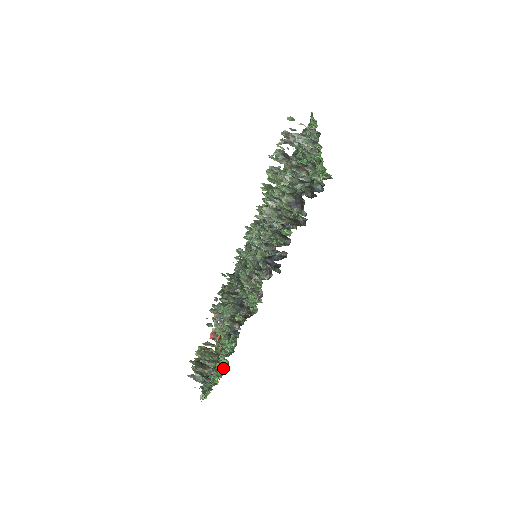
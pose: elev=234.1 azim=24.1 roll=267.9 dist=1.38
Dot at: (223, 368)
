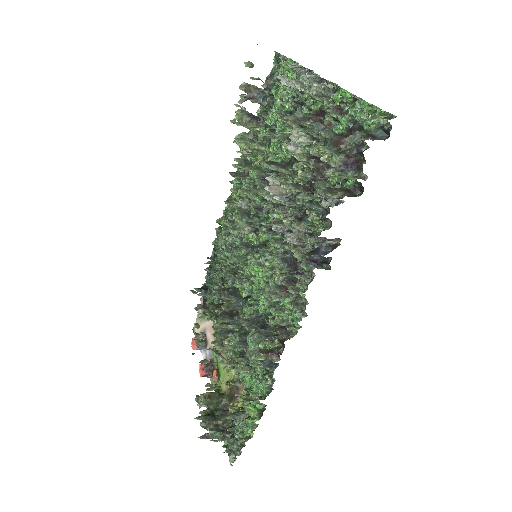
Dot at: (256, 415)
